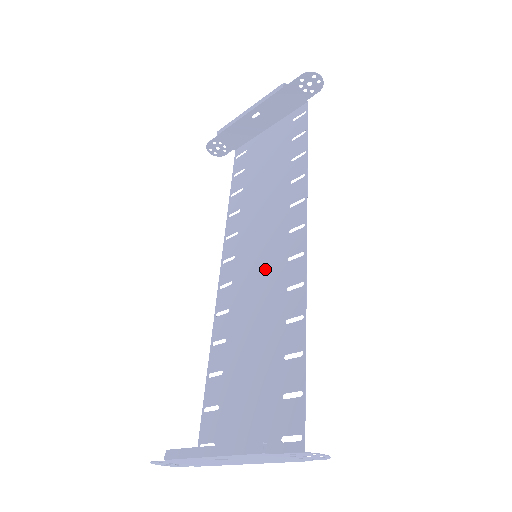
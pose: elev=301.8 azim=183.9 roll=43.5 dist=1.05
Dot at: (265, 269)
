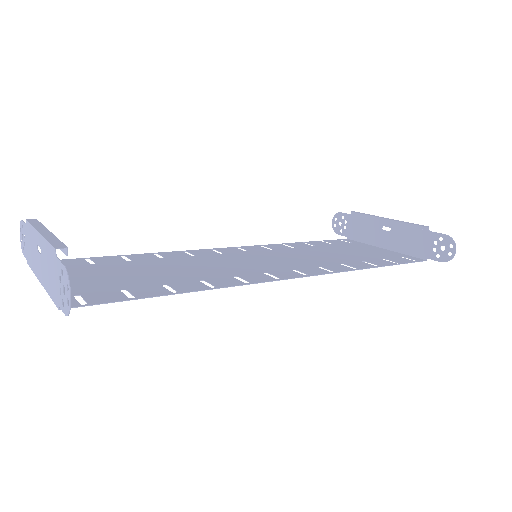
Dot at: (247, 264)
